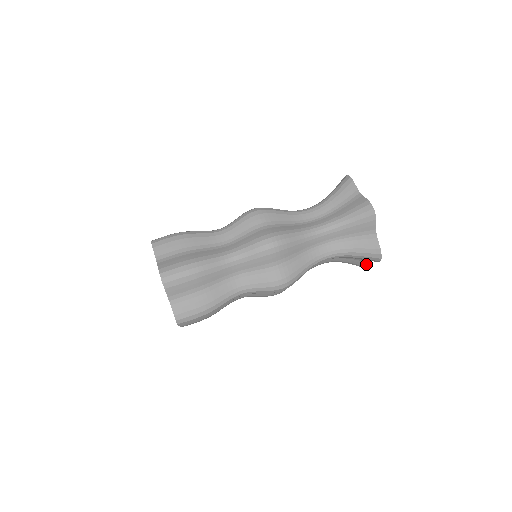
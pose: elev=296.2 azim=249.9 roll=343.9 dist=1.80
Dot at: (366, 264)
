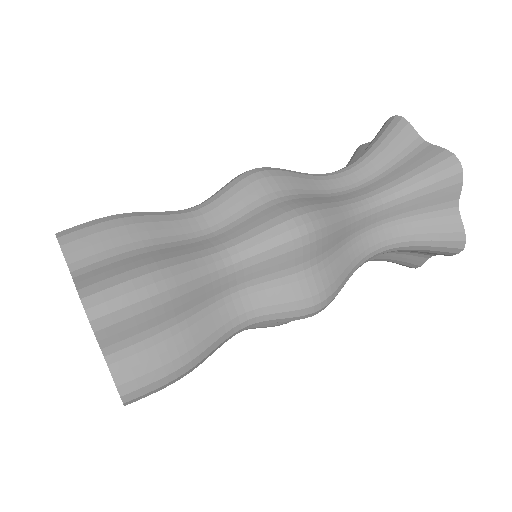
Dot at: (457, 223)
